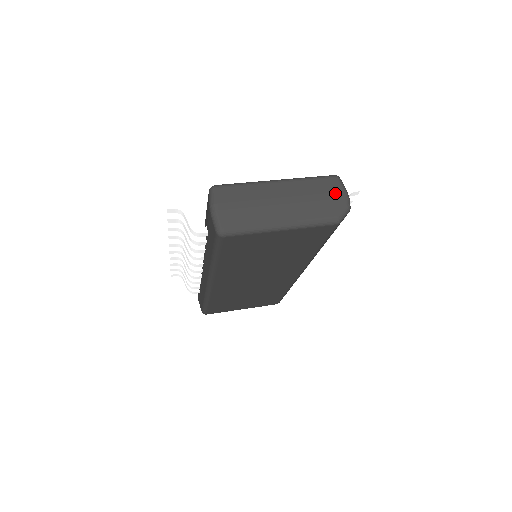
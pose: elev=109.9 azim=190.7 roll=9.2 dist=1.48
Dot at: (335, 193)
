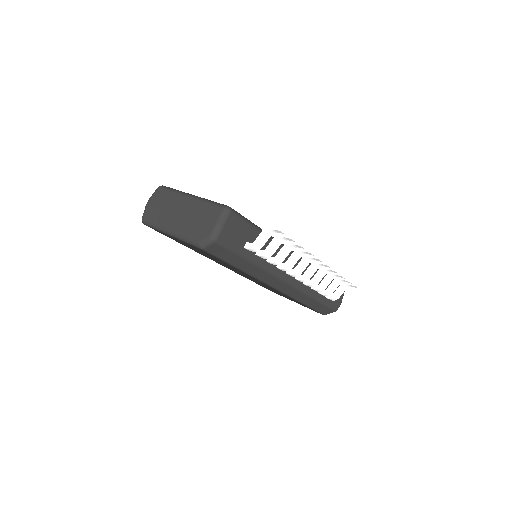
Dot at: (210, 222)
